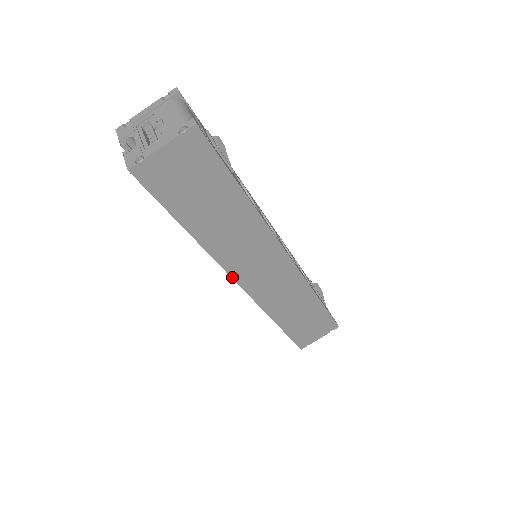
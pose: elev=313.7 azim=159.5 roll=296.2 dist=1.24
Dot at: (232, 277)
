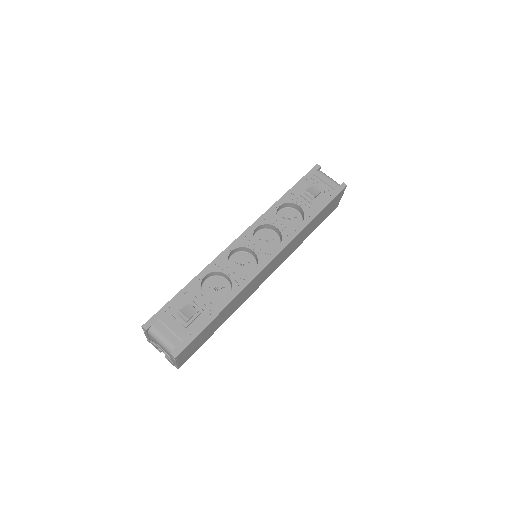
Dot at: (257, 288)
